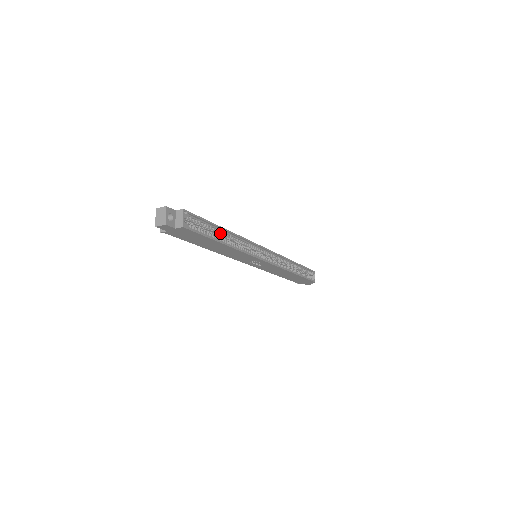
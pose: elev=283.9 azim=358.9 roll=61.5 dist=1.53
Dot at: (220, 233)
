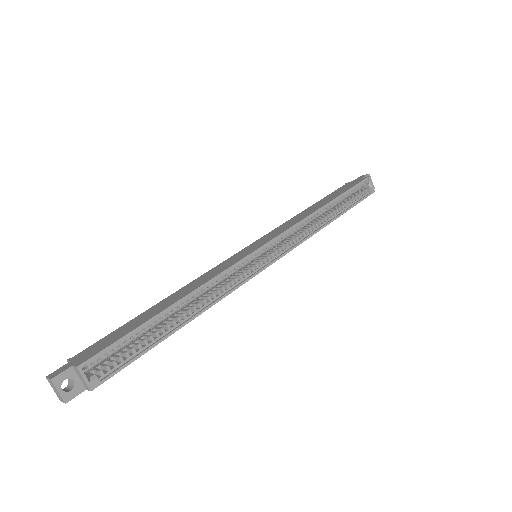
Dot at: (168, 315)
